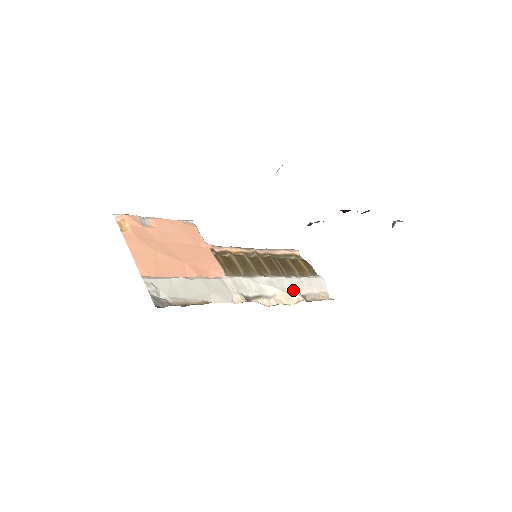
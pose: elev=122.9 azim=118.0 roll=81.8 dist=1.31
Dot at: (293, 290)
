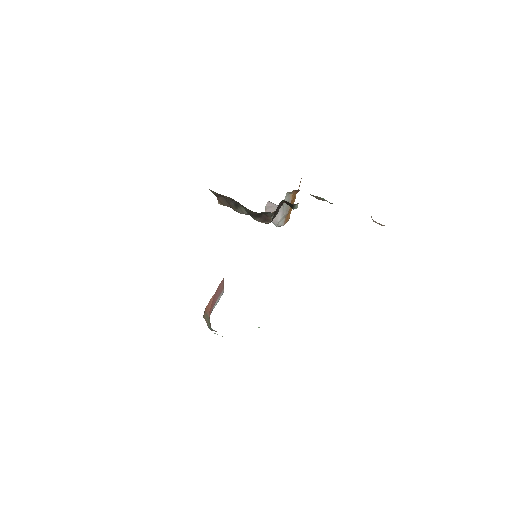
Dot at: occluded
